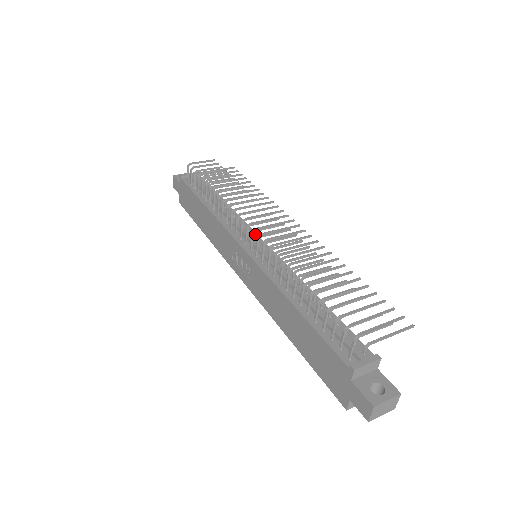
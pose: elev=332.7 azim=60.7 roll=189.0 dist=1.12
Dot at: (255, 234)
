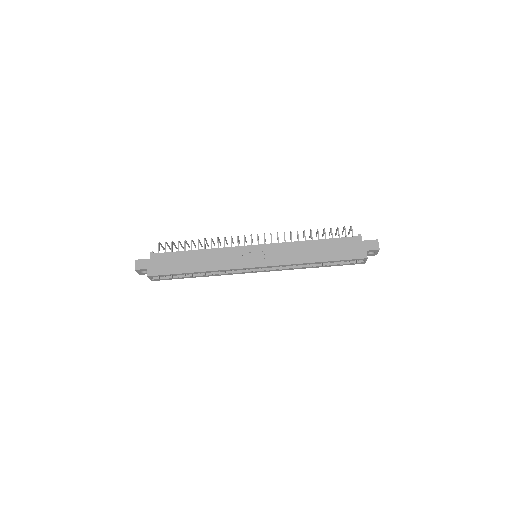
Dot at: occluded
